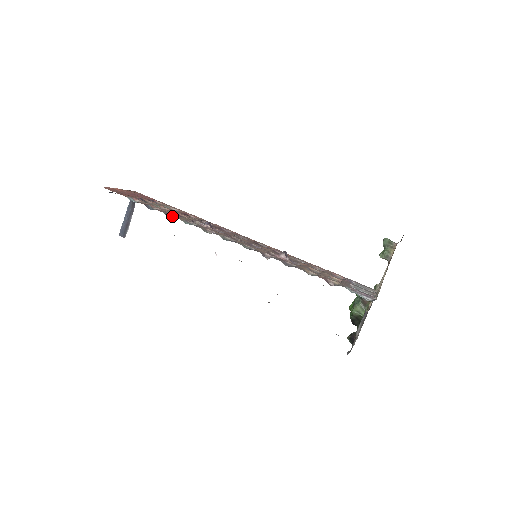
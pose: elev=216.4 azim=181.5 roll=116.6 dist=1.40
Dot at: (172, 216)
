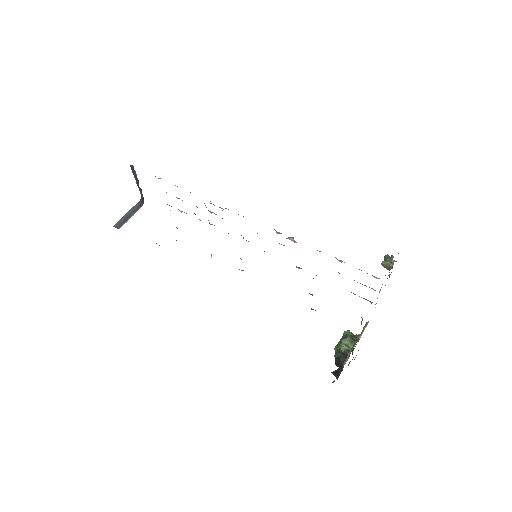
Dot at: (190, 192)
